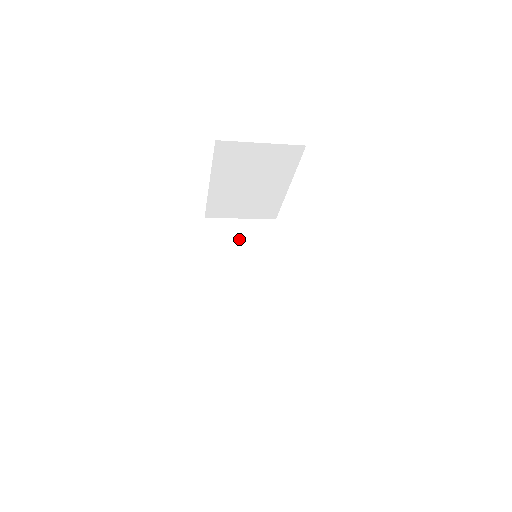
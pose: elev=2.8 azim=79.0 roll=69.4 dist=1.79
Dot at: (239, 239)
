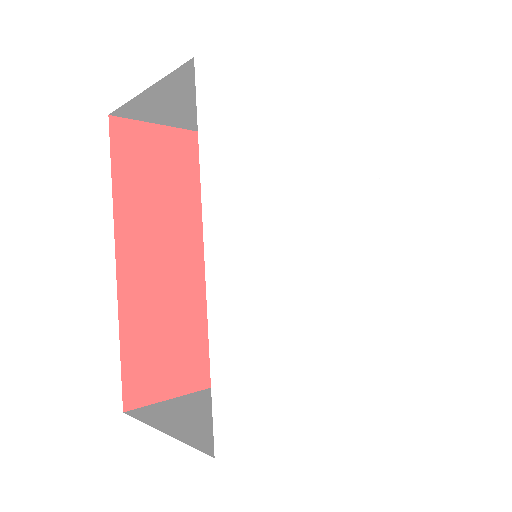
Dot at: occluded
